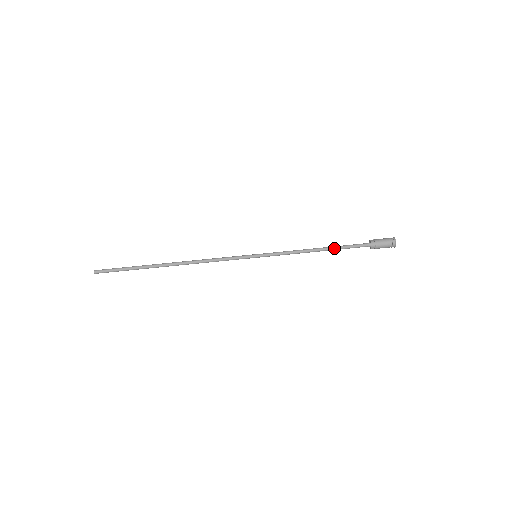
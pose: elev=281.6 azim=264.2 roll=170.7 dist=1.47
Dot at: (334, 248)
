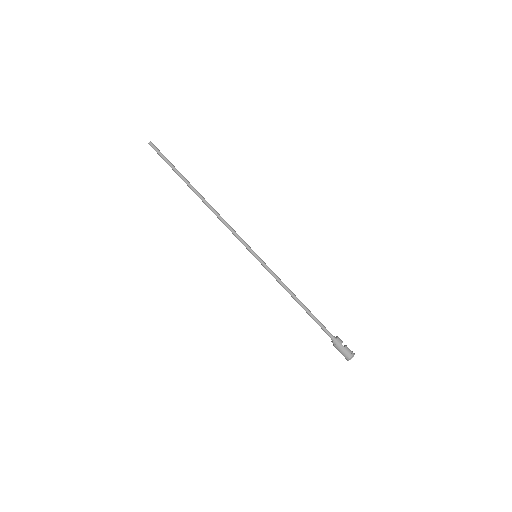
Dot at: (308, 314)
